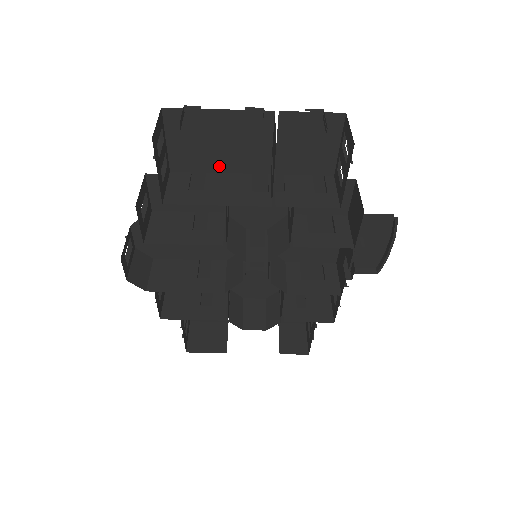
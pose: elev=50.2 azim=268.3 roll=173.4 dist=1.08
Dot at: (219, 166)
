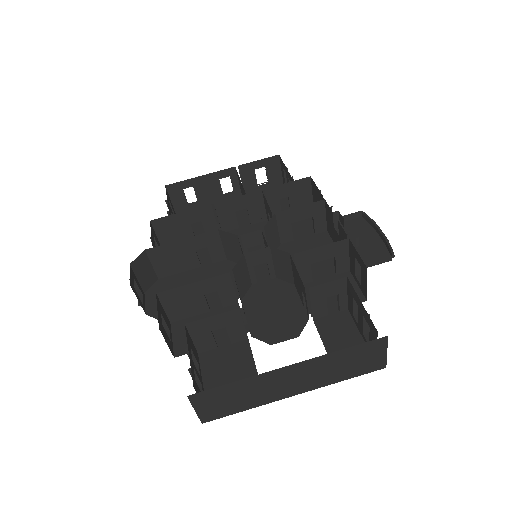
Dot at: occluded
